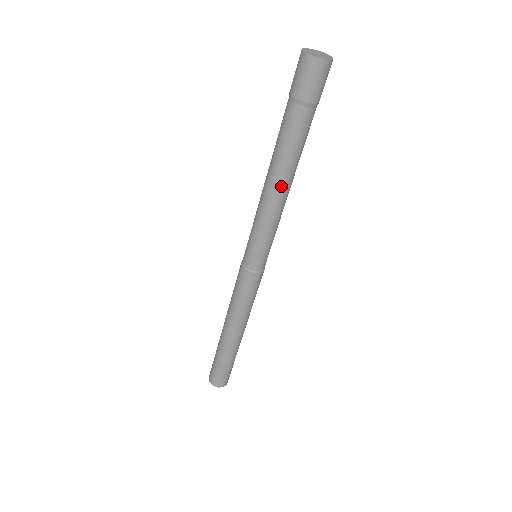
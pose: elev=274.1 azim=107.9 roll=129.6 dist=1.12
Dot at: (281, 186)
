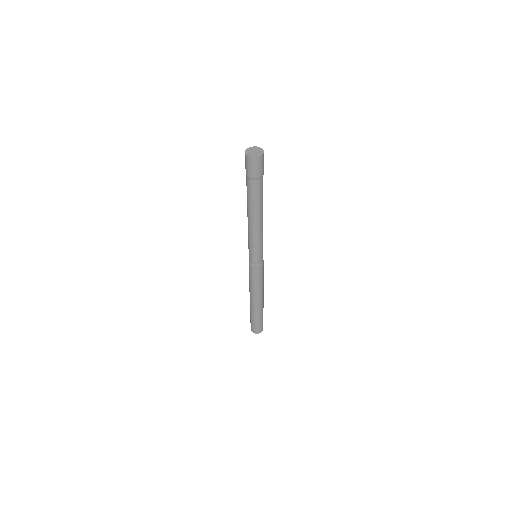
Dot at: (249, 217)
